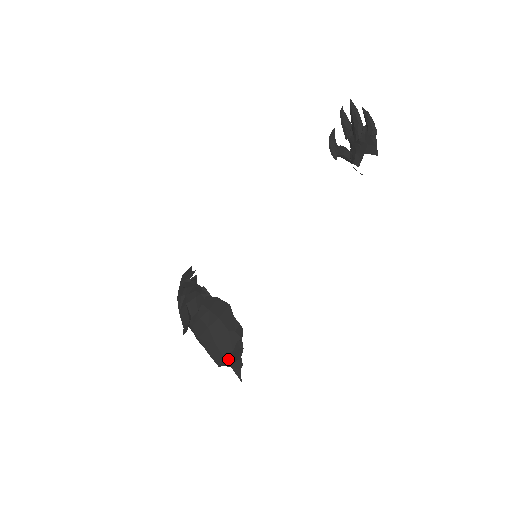
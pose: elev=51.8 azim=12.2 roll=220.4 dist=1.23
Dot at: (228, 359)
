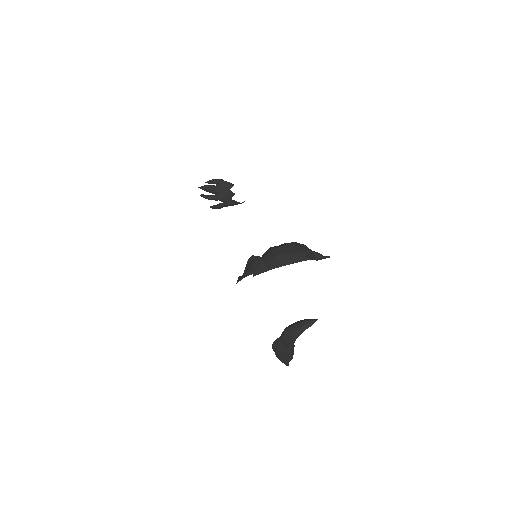
Dot at: (307, 252)
